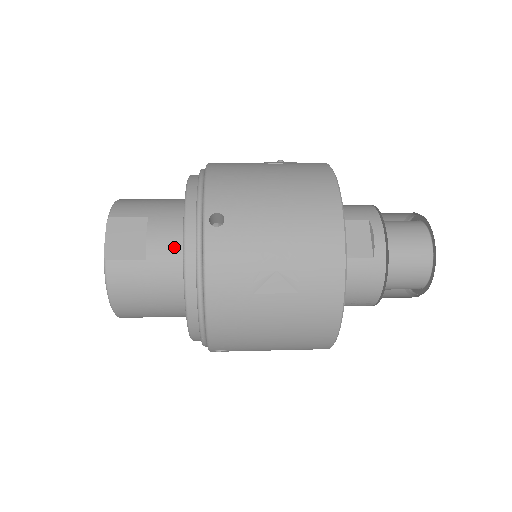
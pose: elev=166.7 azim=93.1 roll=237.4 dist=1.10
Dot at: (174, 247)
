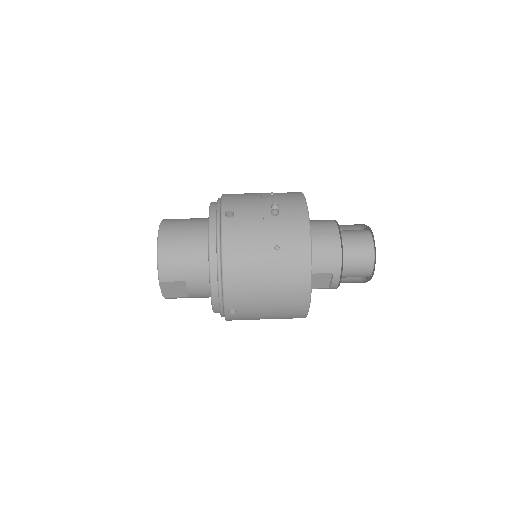
Dot at: (205, 294)
